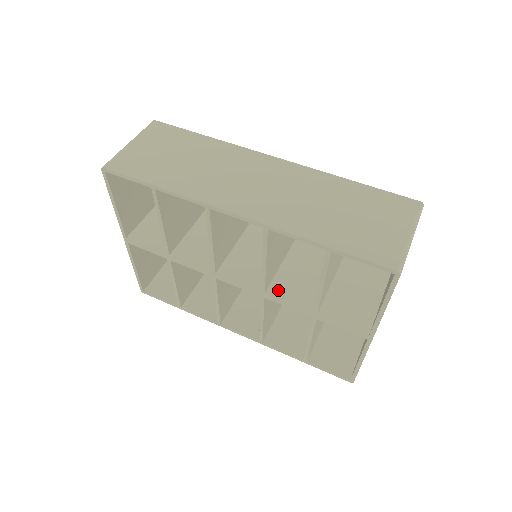
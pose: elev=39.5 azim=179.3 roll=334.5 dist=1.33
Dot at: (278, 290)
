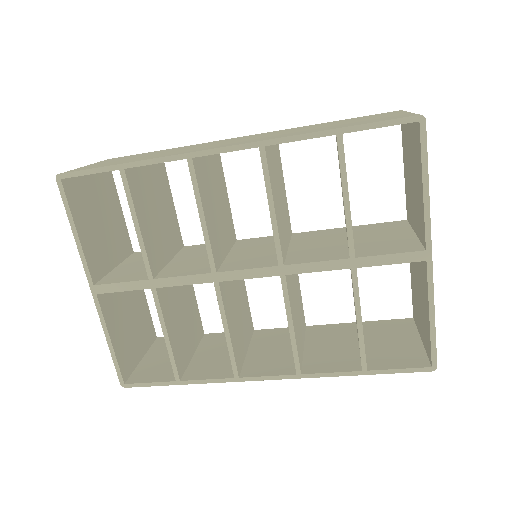
Dot at: (297, 259)
